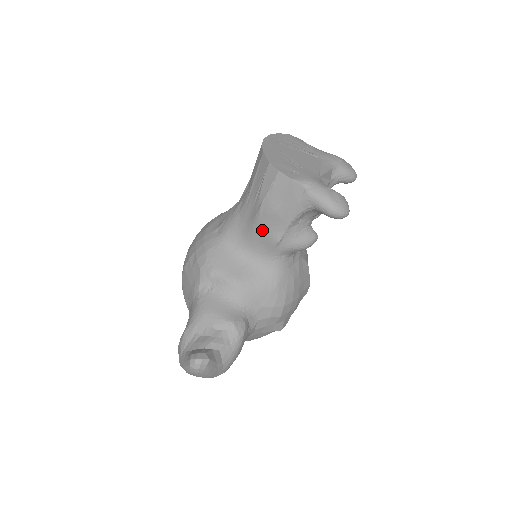
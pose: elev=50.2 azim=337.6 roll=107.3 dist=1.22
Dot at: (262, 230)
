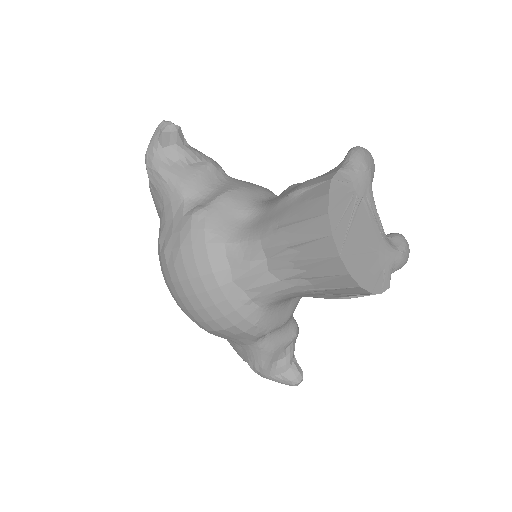
Dot at: occluded
